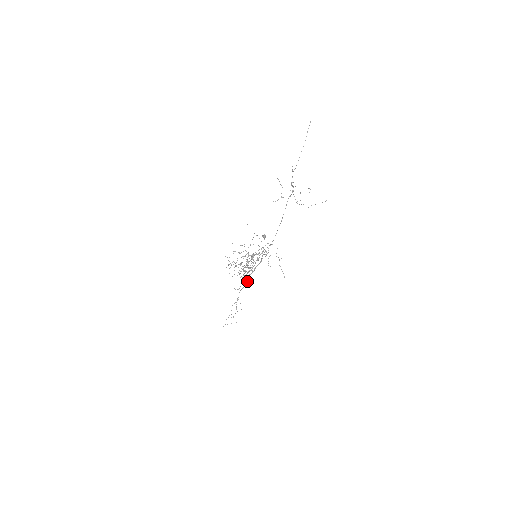
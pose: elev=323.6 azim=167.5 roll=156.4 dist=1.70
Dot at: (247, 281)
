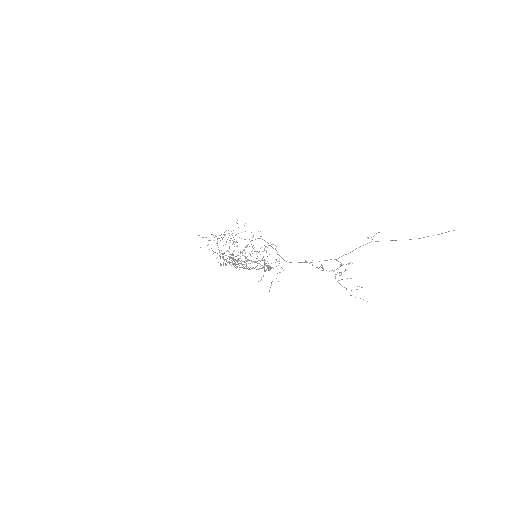
Dot at: (245, 239)
